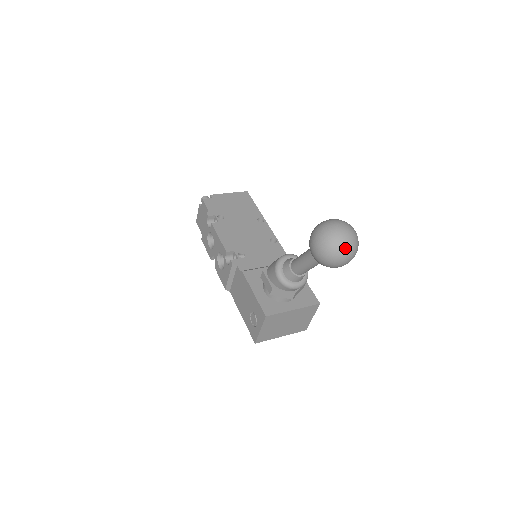
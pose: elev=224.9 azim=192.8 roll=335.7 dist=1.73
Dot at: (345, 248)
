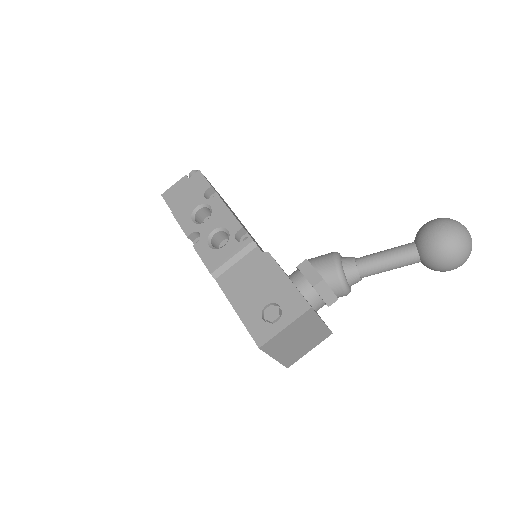
Dot at: (471, 247)
